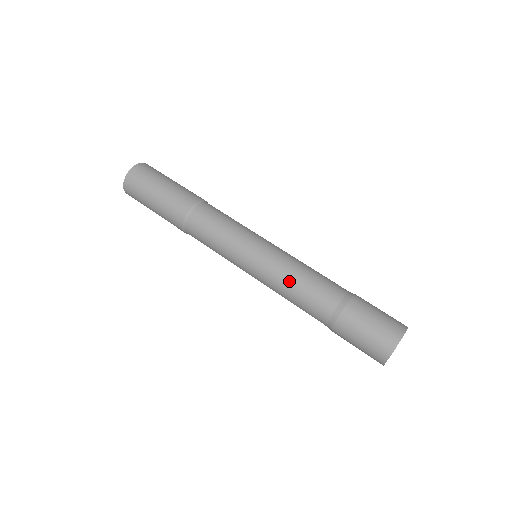
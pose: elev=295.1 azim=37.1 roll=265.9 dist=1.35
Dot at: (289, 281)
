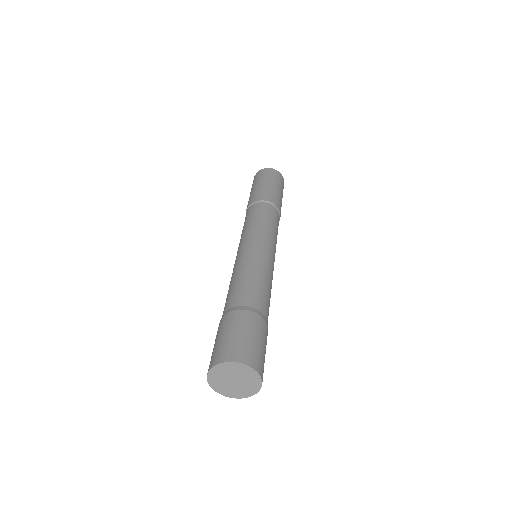
Dot at: (239, 271)
